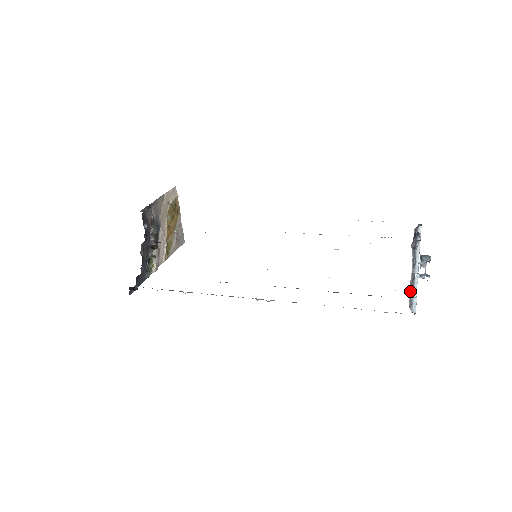
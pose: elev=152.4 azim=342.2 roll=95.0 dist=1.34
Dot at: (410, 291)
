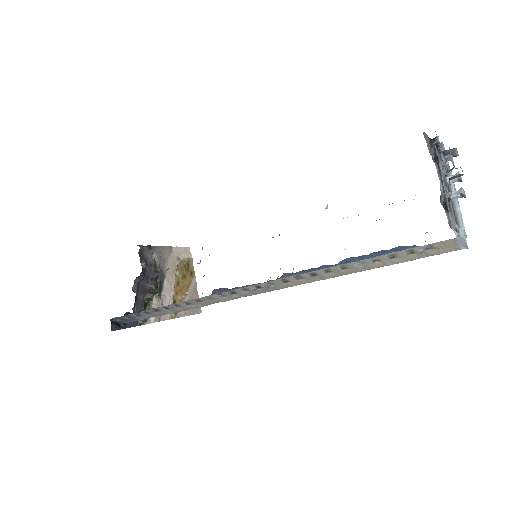
Dot at: (445, 208)
